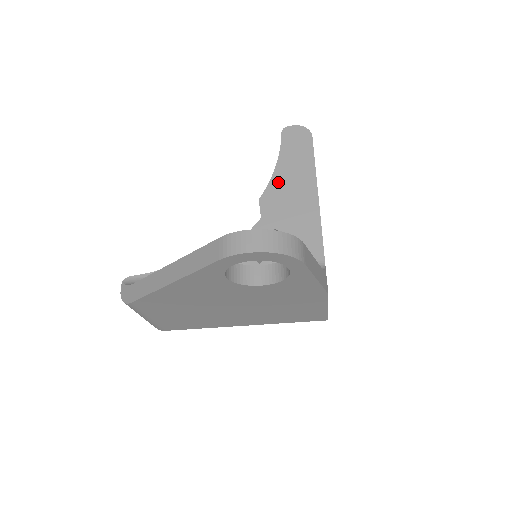
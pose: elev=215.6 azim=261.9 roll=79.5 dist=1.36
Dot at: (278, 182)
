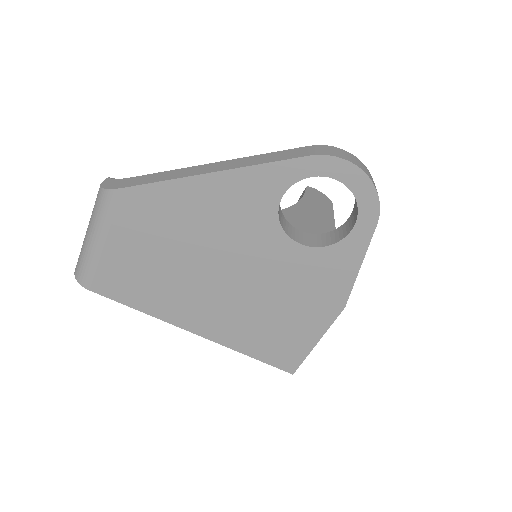
Dot at: (300, 210)
